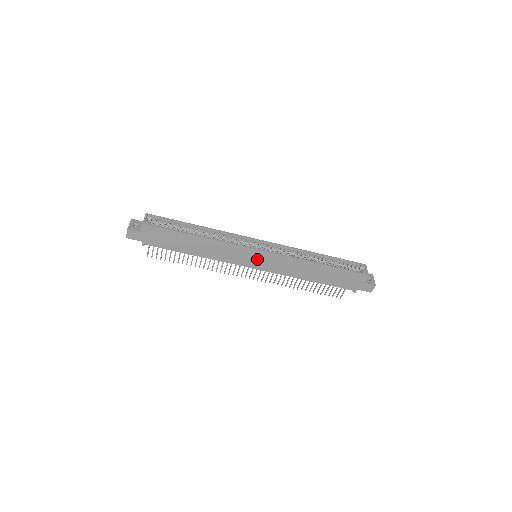
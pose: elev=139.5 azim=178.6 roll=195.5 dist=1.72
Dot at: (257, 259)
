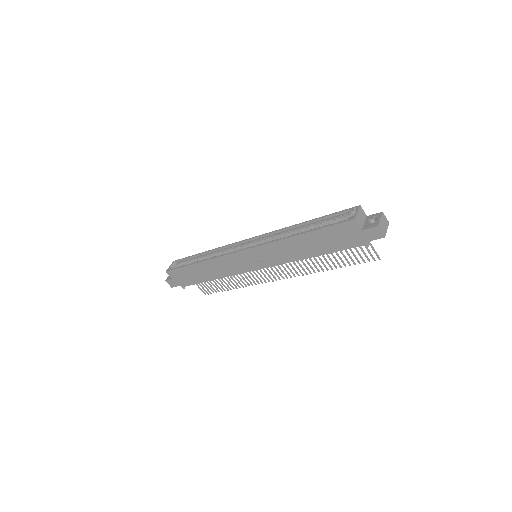
Dot at: (250, 259)
